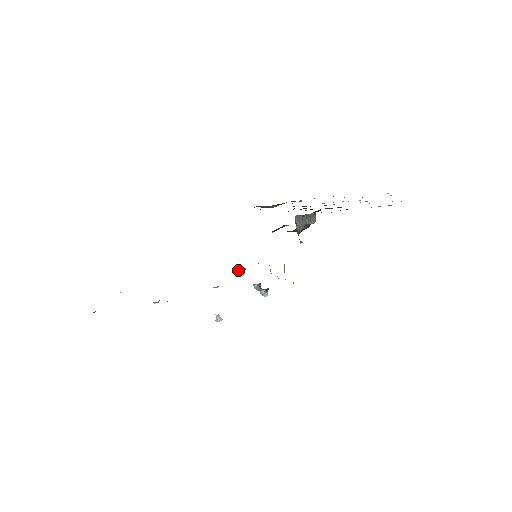
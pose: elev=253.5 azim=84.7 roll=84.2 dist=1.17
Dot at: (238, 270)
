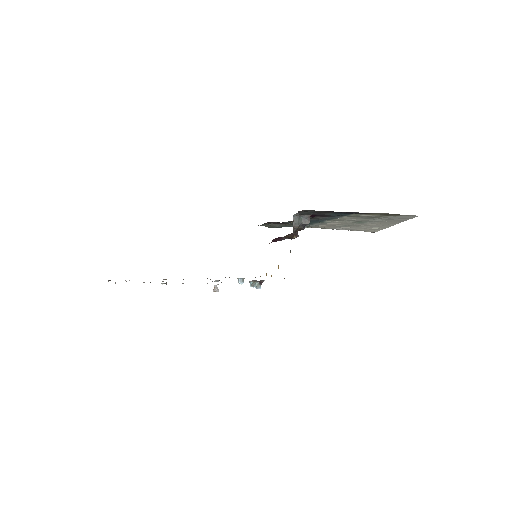
Dot at: (238, 278)
